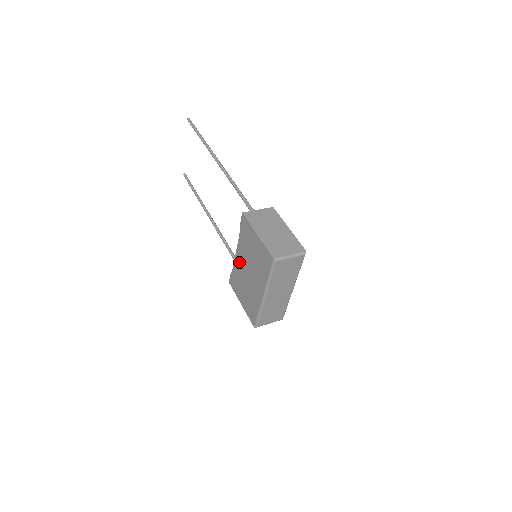
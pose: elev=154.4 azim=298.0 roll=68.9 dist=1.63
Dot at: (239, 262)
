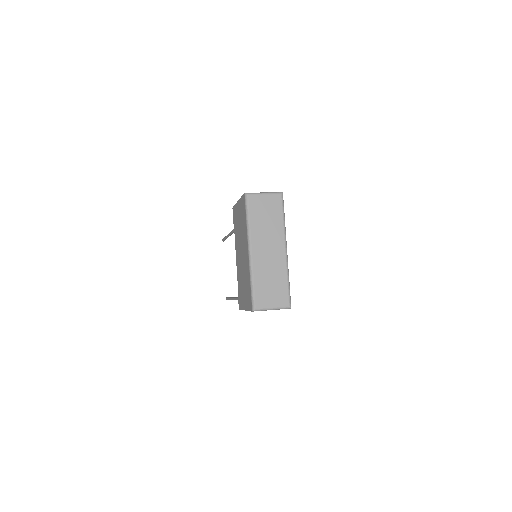
Dot at: (238, 263)
